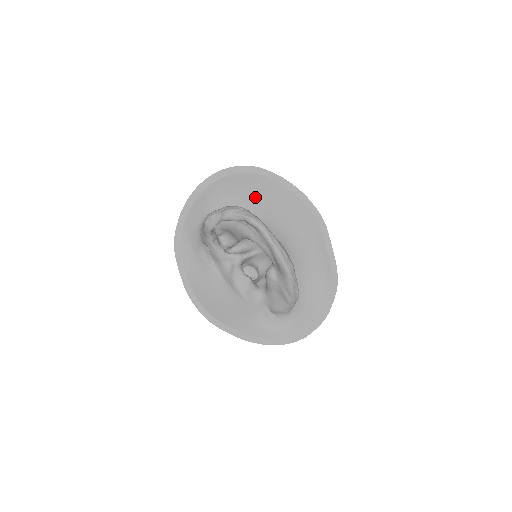
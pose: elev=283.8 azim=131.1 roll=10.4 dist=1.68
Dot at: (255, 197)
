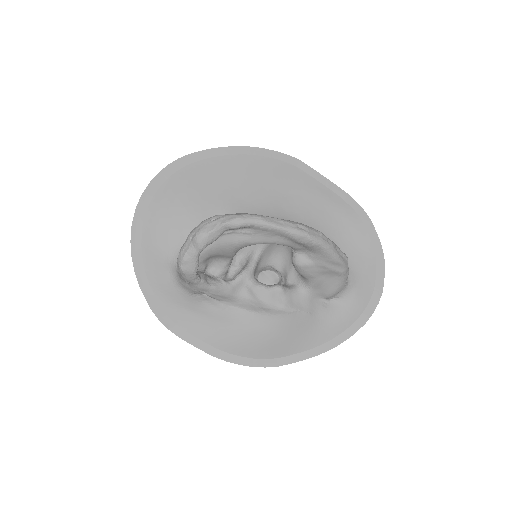
Dot at: (205, 195)
